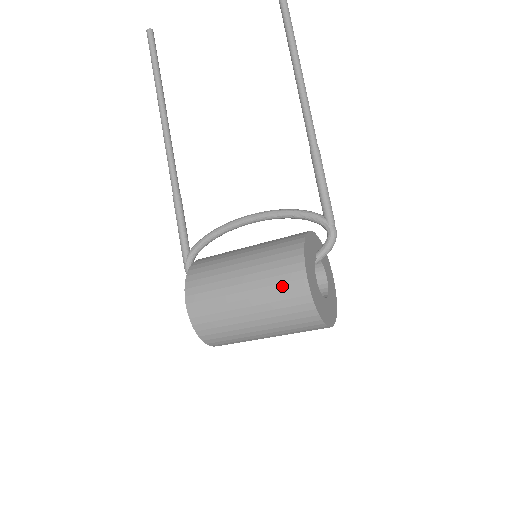
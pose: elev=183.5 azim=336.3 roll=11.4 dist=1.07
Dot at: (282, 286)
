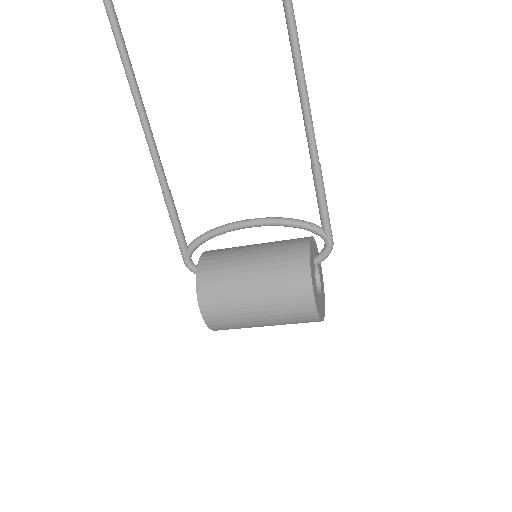
Dot at: (292, 304)
